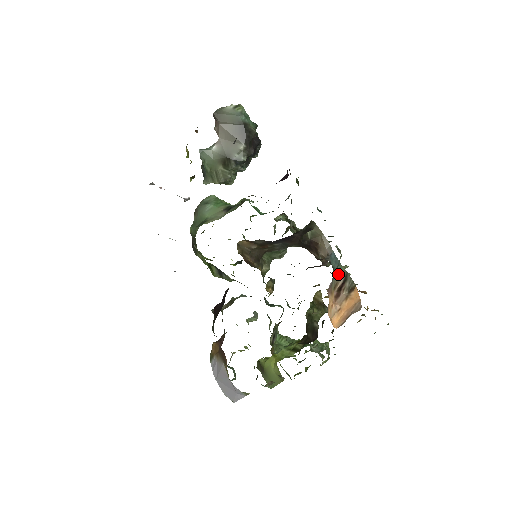
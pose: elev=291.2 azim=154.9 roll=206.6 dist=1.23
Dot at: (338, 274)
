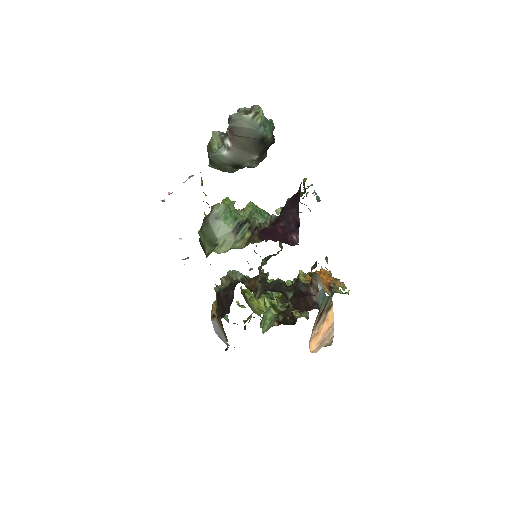
Dot at: (322, 305)
